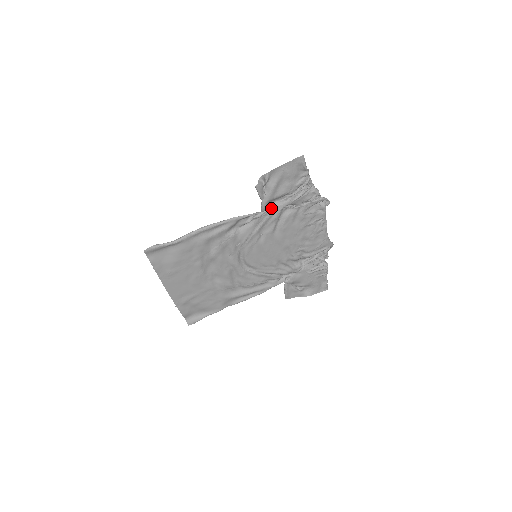
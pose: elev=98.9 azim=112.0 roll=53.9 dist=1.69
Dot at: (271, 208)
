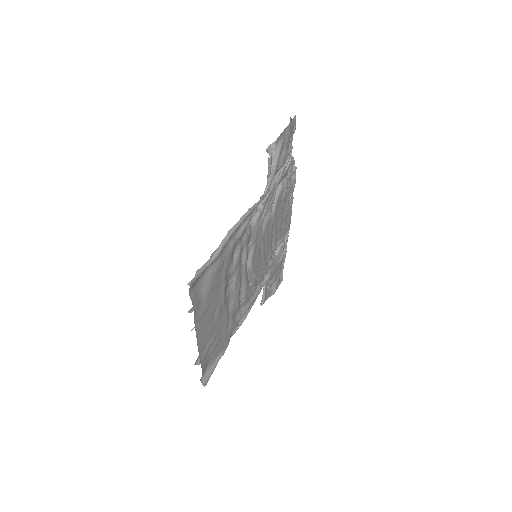
Dot at: (272, 187)
